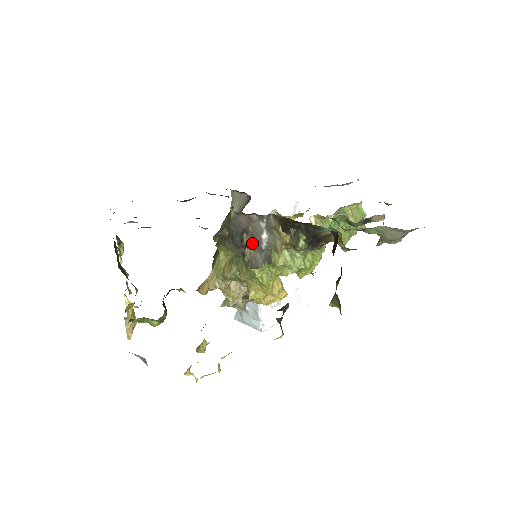
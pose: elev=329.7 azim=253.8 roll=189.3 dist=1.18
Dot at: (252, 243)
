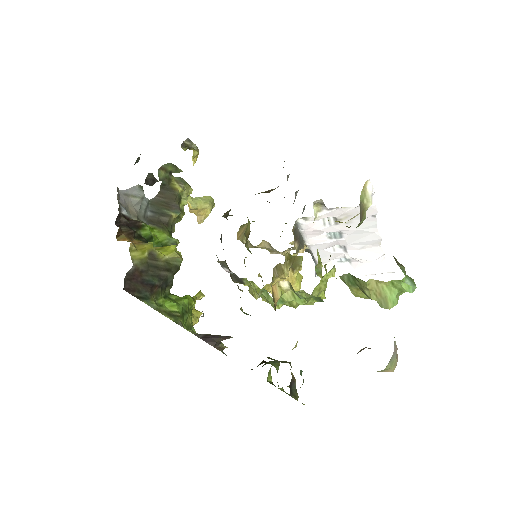
Dot at: occluded
